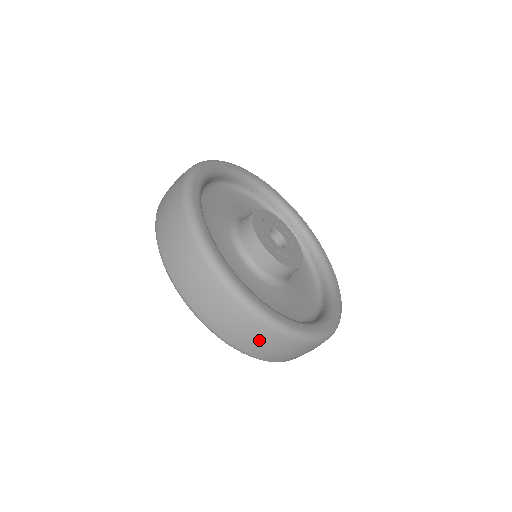
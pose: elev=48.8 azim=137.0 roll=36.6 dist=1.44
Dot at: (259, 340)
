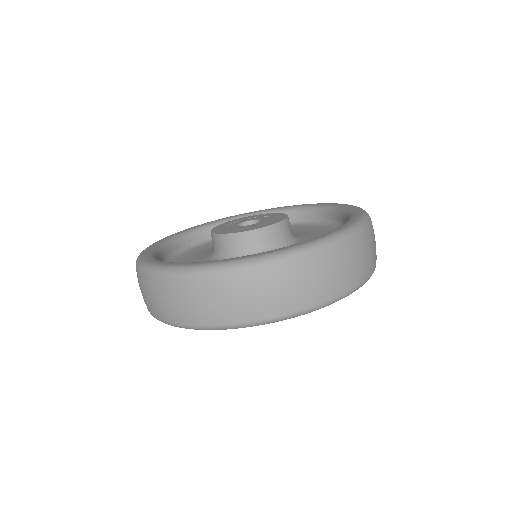
Dot at: (258, 291)
